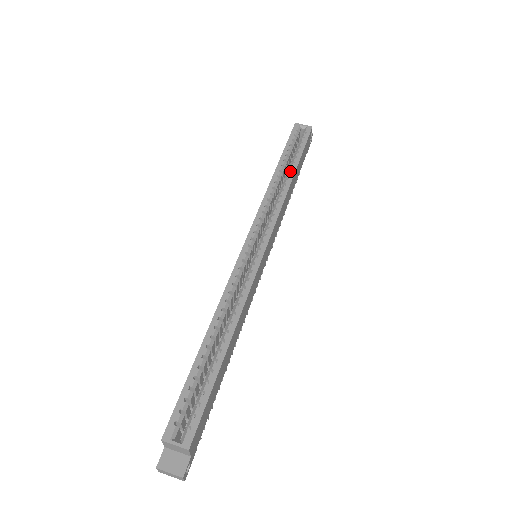
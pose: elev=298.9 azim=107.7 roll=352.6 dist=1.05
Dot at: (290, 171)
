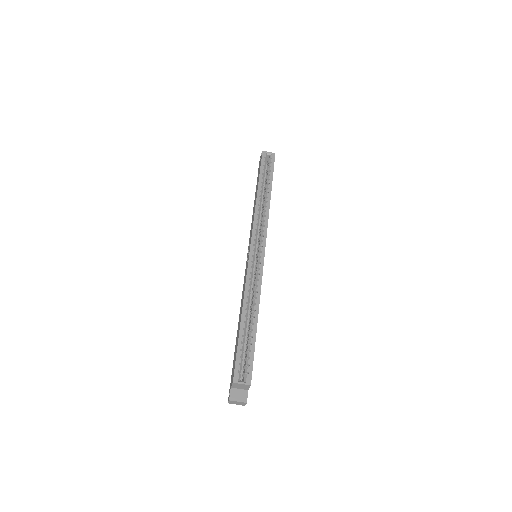
Dot at: (268, 191)
